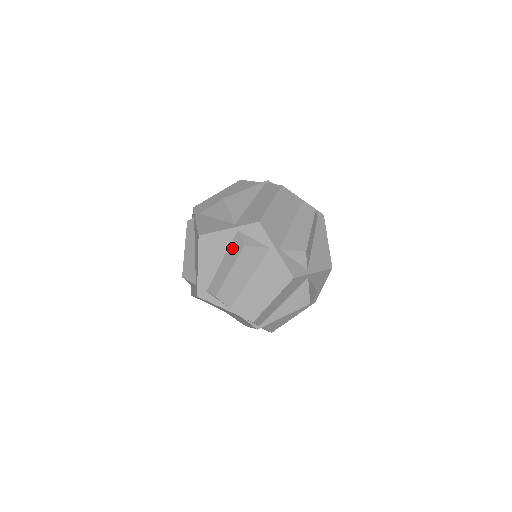
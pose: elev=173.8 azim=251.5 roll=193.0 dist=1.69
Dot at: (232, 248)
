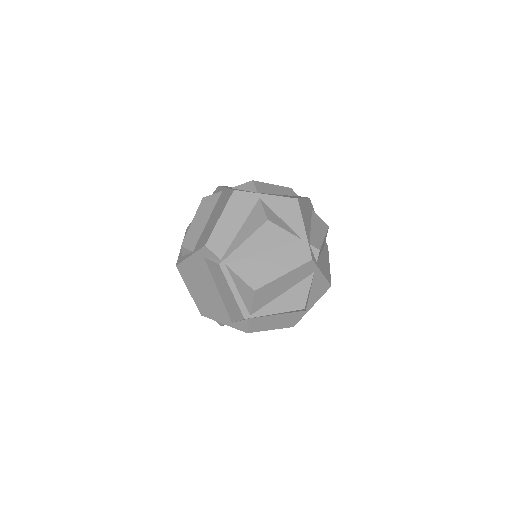
Dot at: occluded
